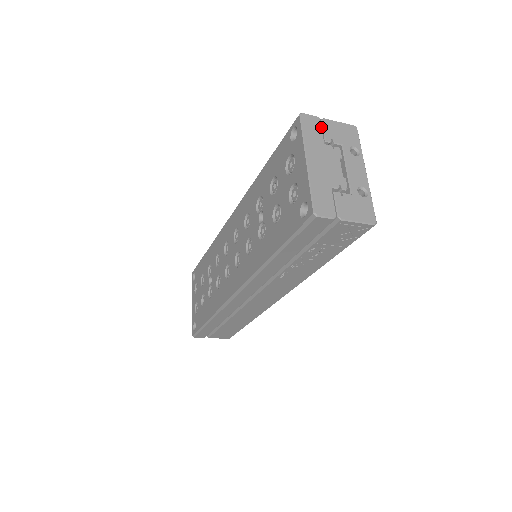
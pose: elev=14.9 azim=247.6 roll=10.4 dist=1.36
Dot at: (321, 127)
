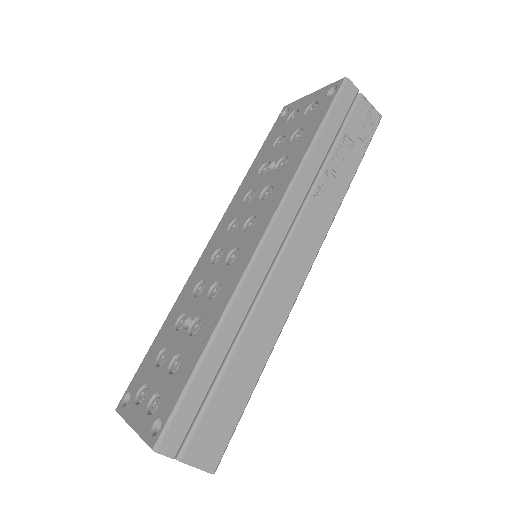
Dot at: occluded
